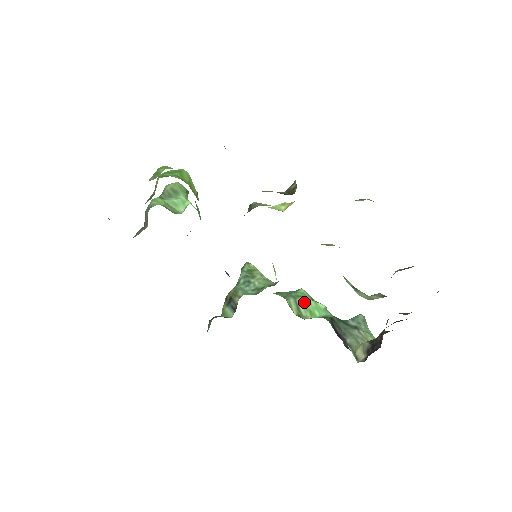
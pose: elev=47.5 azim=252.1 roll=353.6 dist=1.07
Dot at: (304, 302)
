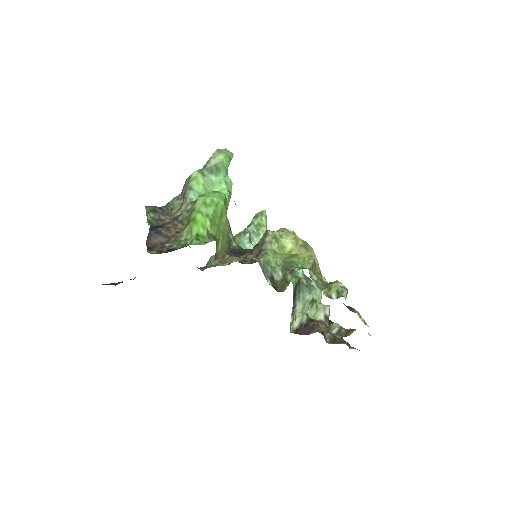
Dot at: occluded
